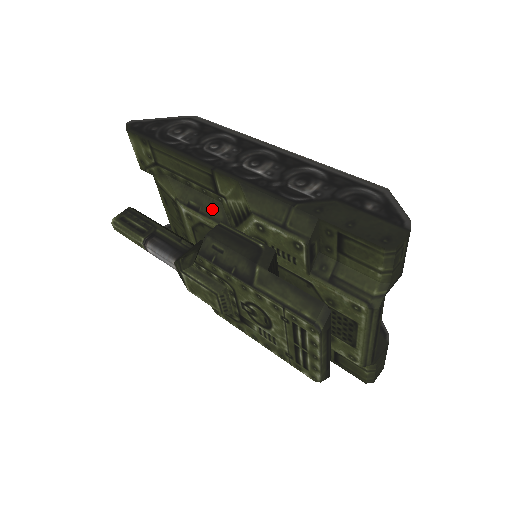
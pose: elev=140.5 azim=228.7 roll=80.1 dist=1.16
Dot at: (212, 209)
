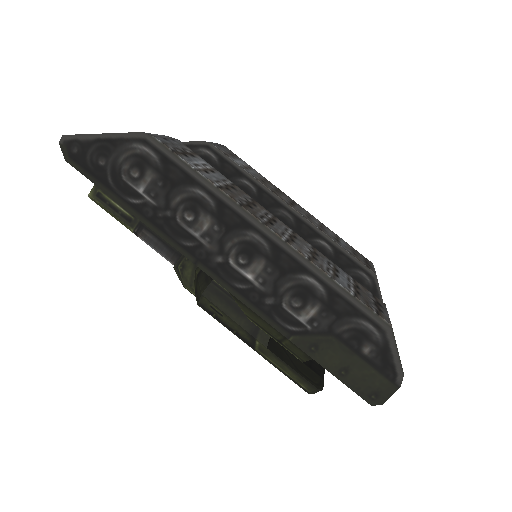
Dot at: occluded
